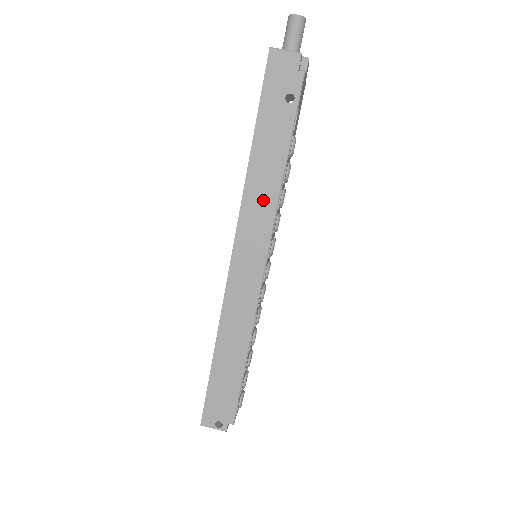
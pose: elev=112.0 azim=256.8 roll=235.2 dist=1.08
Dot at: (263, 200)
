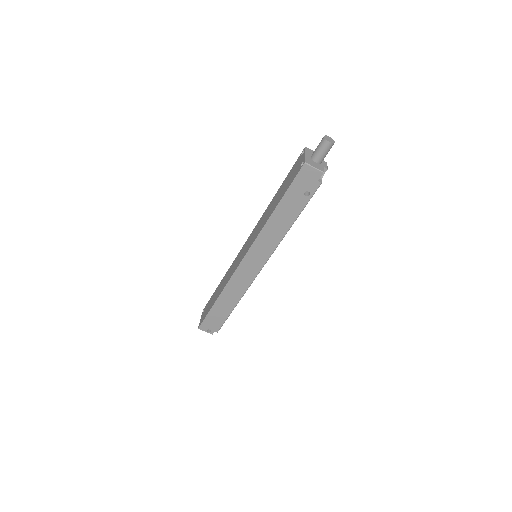
Dot at: (271, 239)
